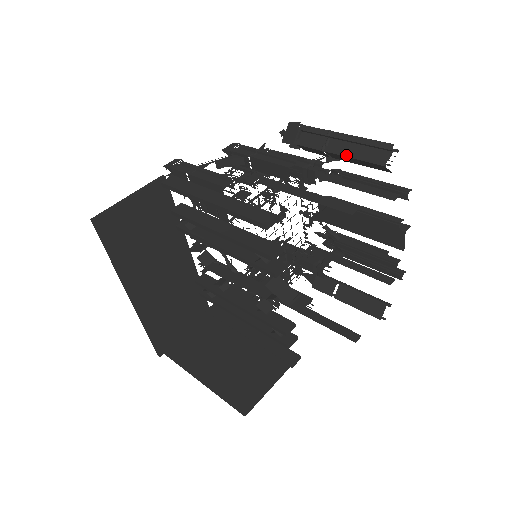
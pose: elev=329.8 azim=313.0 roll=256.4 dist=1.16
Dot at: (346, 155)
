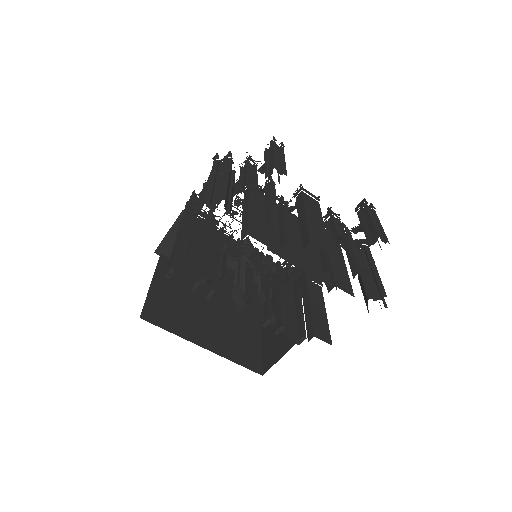
Dot at: occluded
